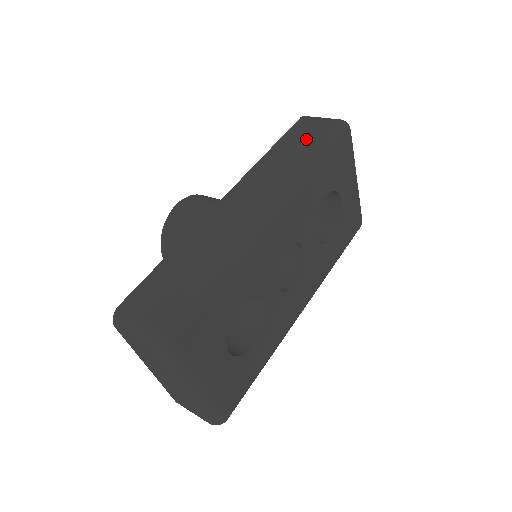
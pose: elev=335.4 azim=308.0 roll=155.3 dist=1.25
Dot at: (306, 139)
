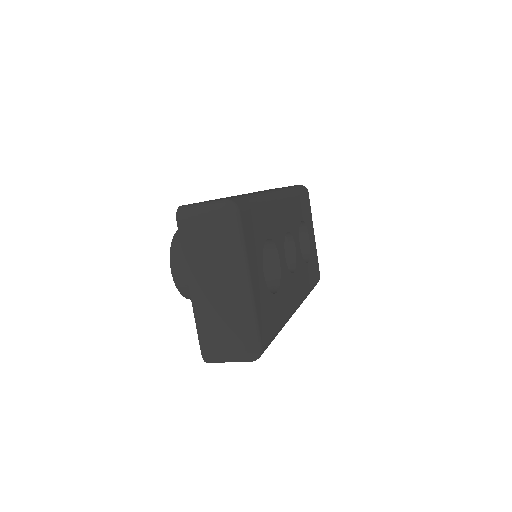
Dot at: occluded
